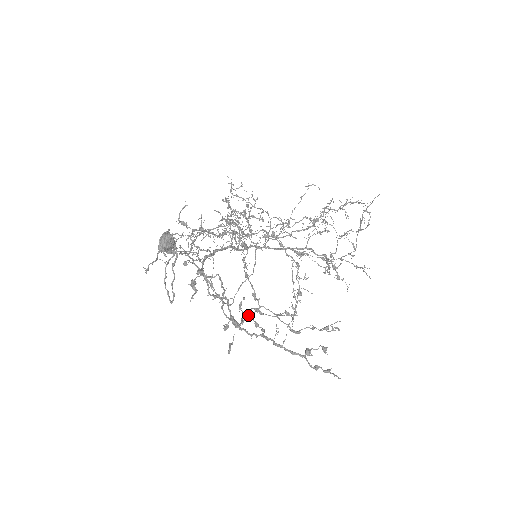
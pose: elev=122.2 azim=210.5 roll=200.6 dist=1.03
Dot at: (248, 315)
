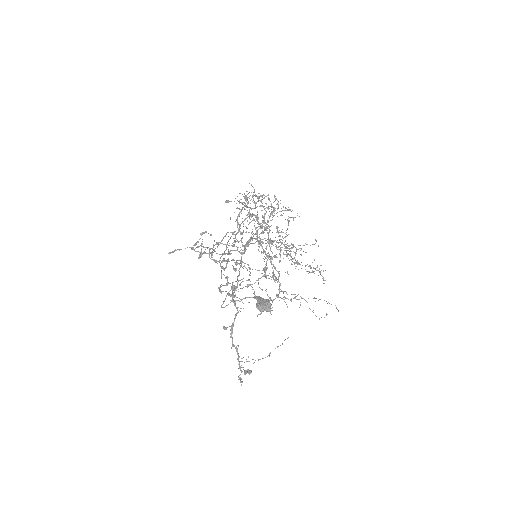
Dot at: (206, 253)
